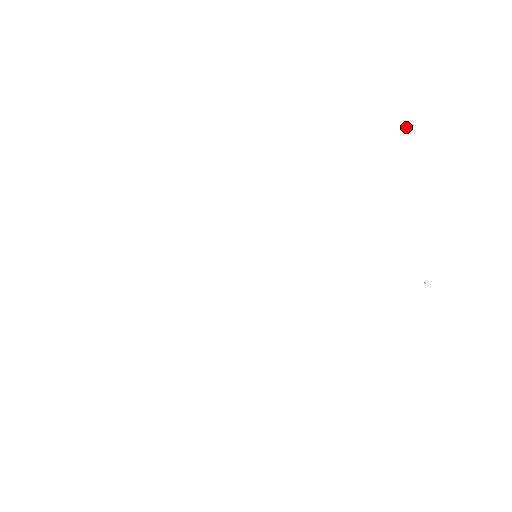
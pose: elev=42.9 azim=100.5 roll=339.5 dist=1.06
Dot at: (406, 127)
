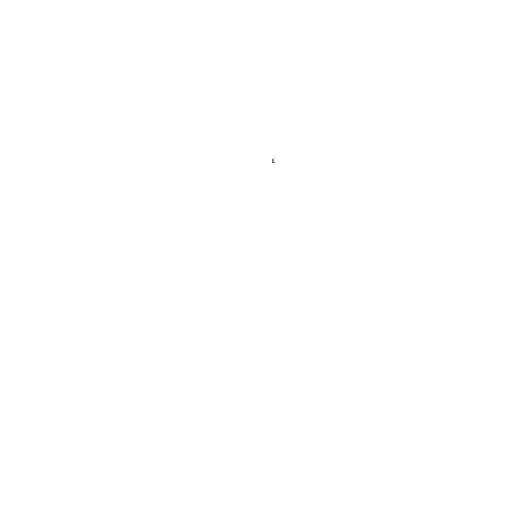
Dot at: (272, 161)
